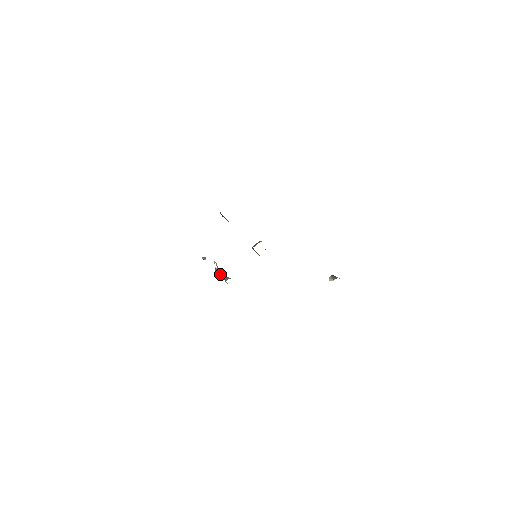
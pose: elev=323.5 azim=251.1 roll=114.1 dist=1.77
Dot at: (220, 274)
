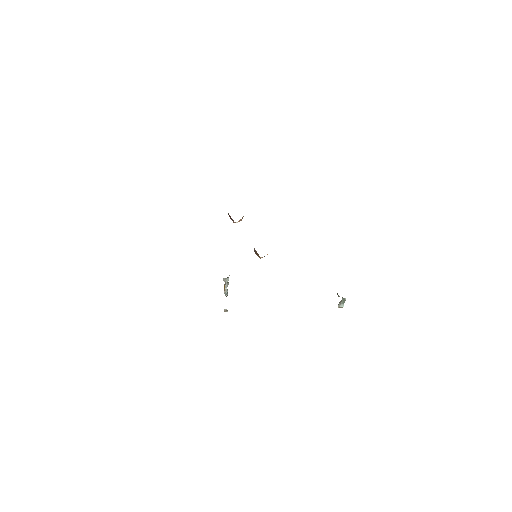
Dot at: (225, 288)
